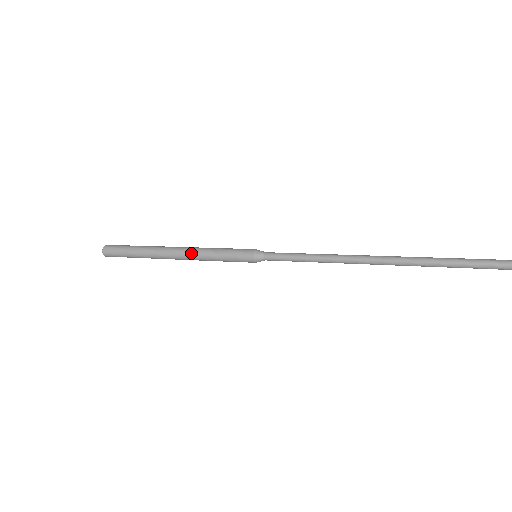
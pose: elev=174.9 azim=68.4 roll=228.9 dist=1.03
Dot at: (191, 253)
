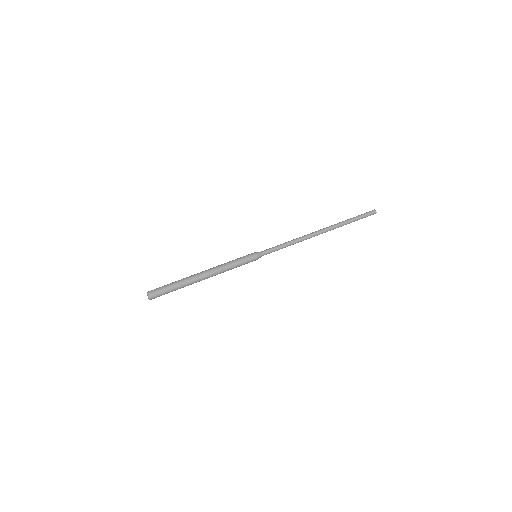
Dot at: (218, 272)
